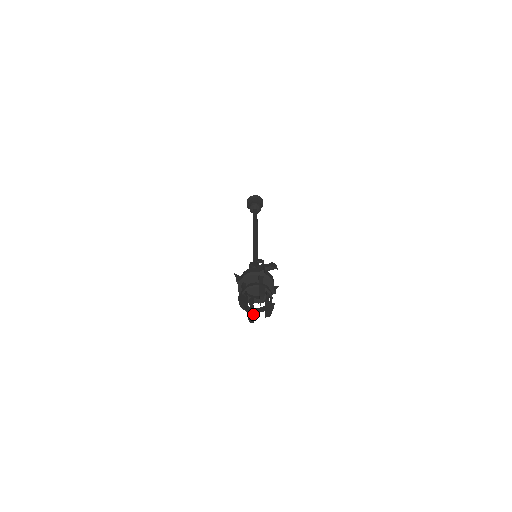
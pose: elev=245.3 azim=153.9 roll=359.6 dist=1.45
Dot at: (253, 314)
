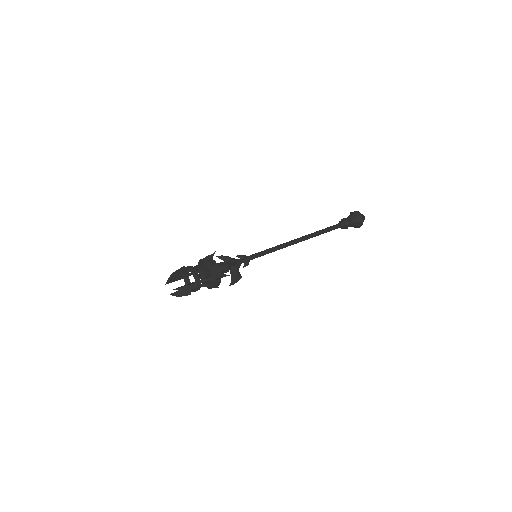
Dot at: occluded
